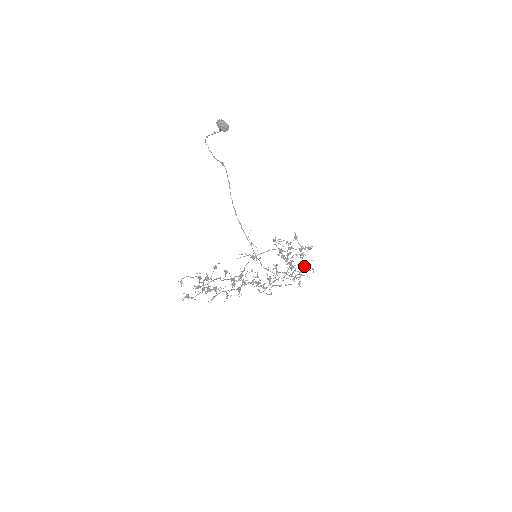
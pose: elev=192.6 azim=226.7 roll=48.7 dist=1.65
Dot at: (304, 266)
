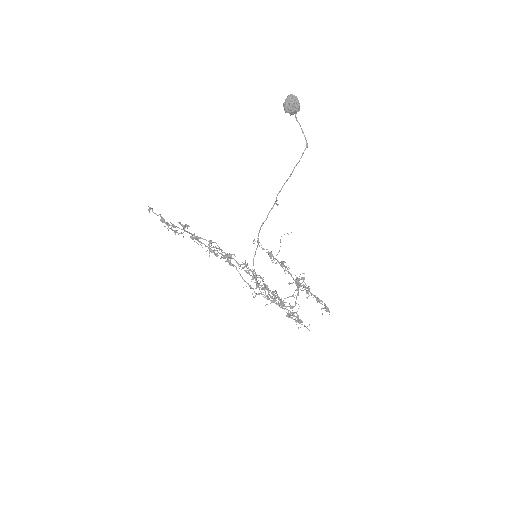
Dot at: occluded
